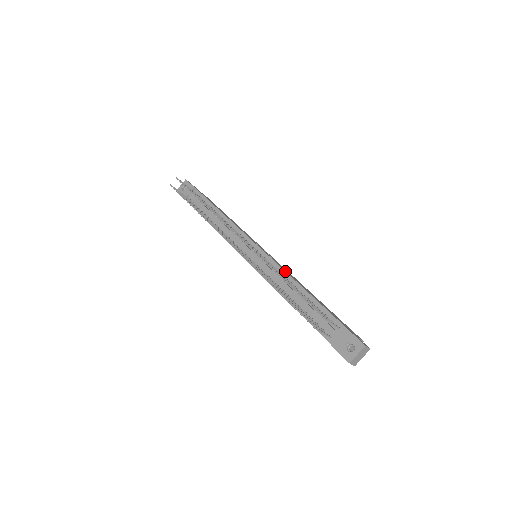
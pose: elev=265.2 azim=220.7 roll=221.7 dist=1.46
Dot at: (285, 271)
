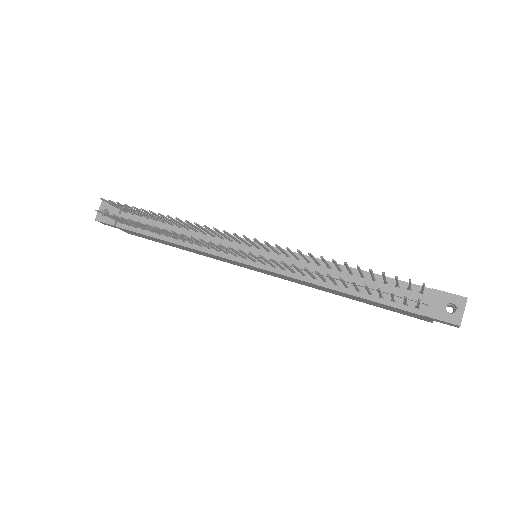
Dot at: occluded
